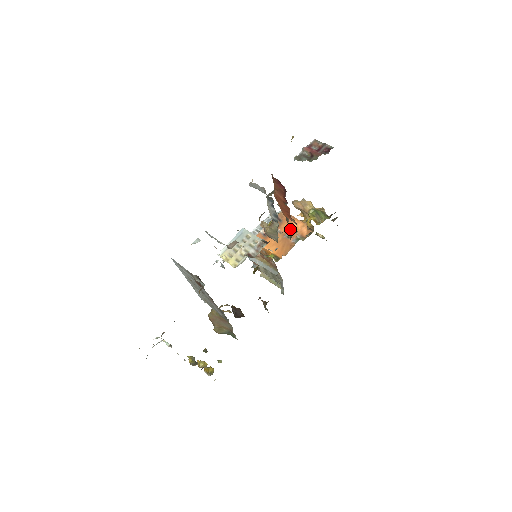
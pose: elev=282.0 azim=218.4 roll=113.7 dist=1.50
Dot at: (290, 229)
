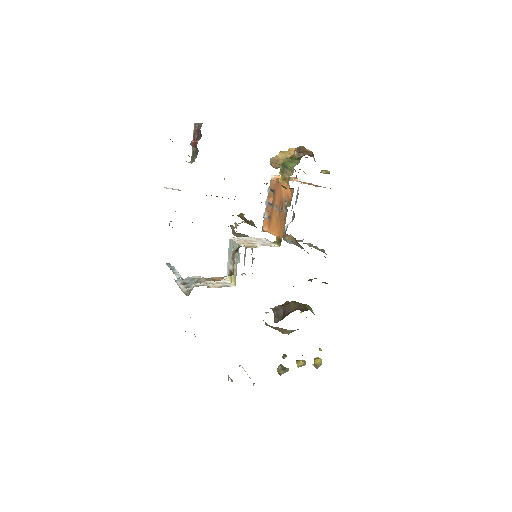
Dot at: (281, 198)
